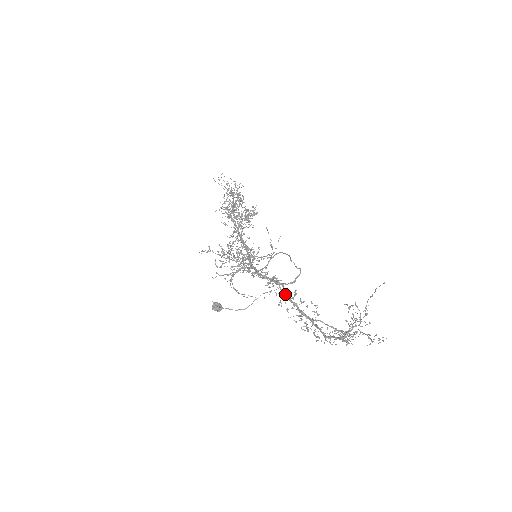
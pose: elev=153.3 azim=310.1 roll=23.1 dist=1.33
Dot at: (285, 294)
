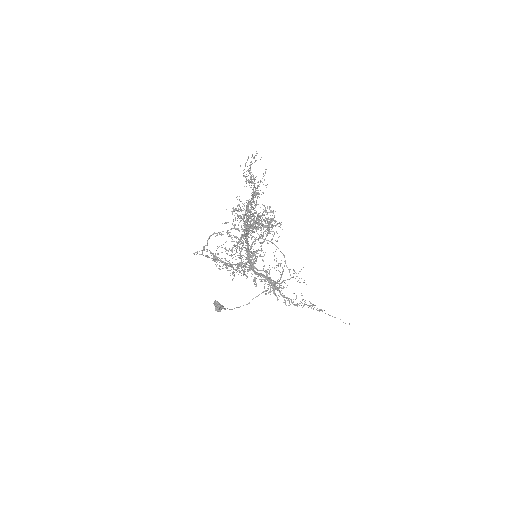
Dot at: occluded
